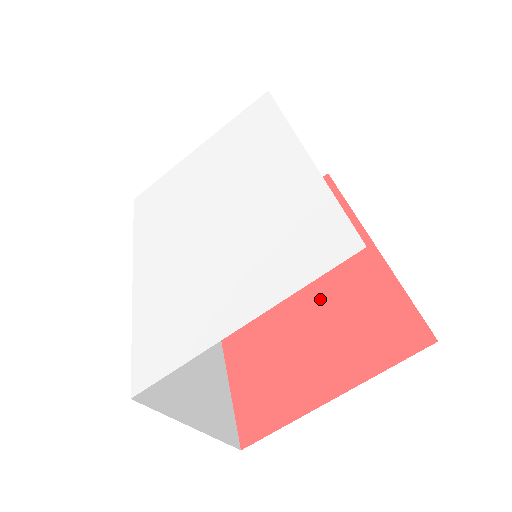
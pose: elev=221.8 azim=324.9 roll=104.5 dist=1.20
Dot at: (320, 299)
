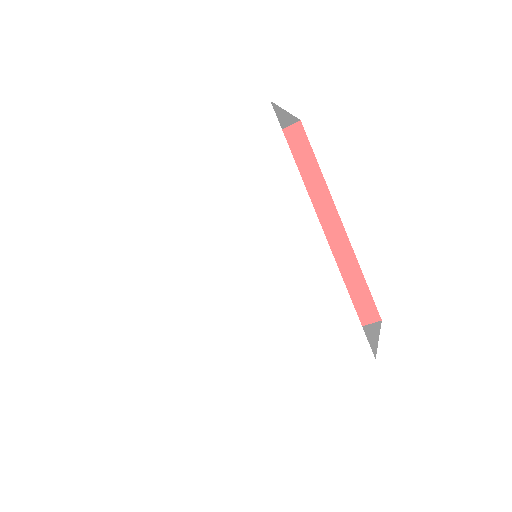
Dot at: occluded
